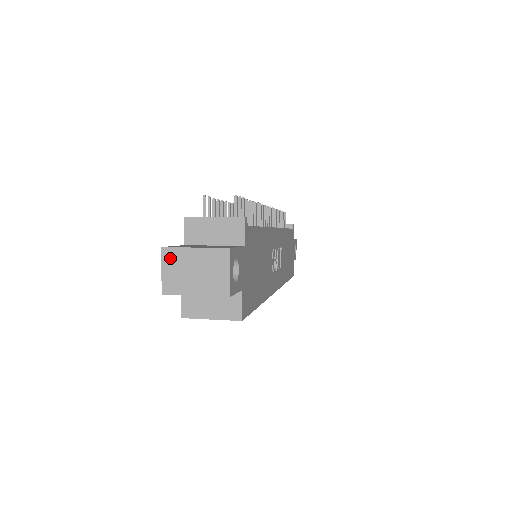
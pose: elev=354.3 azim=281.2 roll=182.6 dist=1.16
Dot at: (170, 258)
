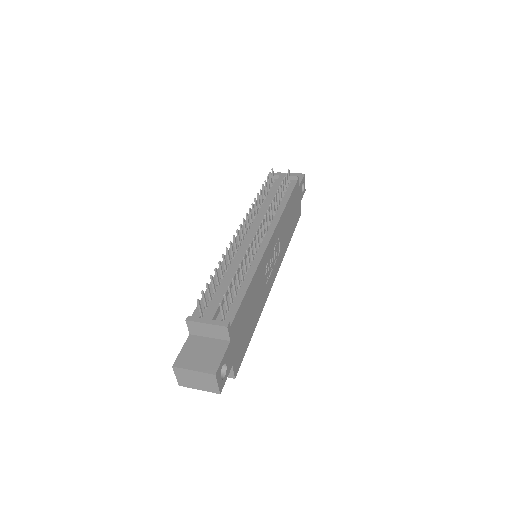
Dot at: (179, 372)
